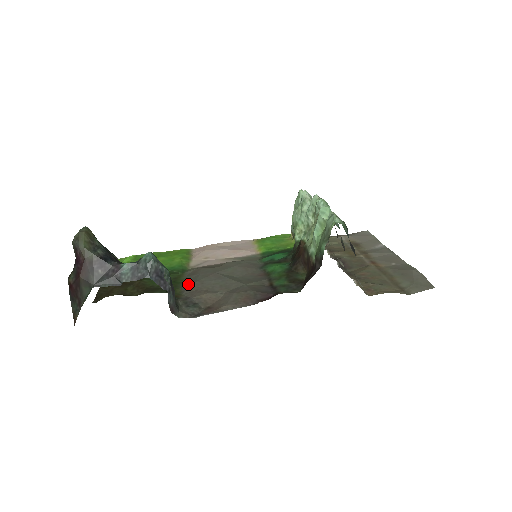
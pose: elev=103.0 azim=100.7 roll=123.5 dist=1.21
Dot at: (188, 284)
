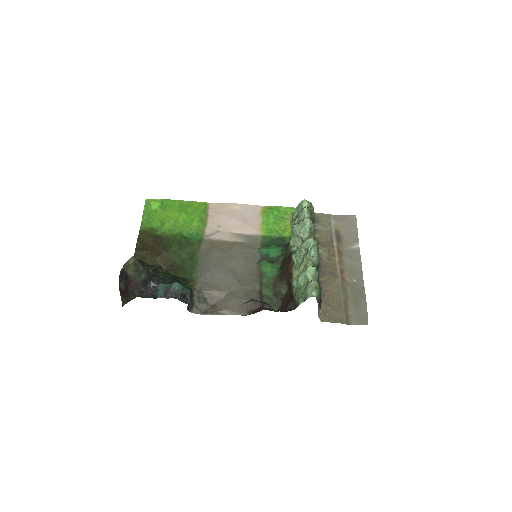
Dot at: (202, 270)
